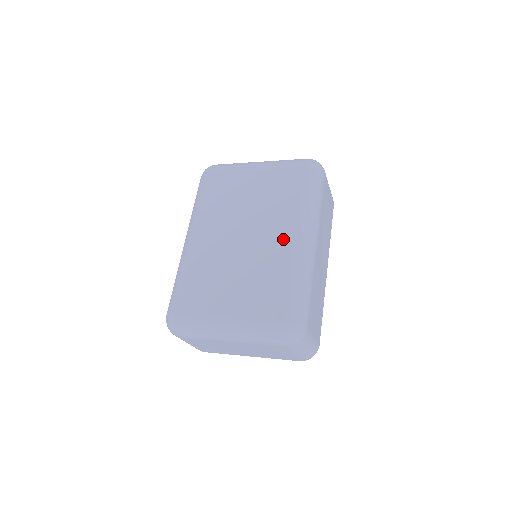
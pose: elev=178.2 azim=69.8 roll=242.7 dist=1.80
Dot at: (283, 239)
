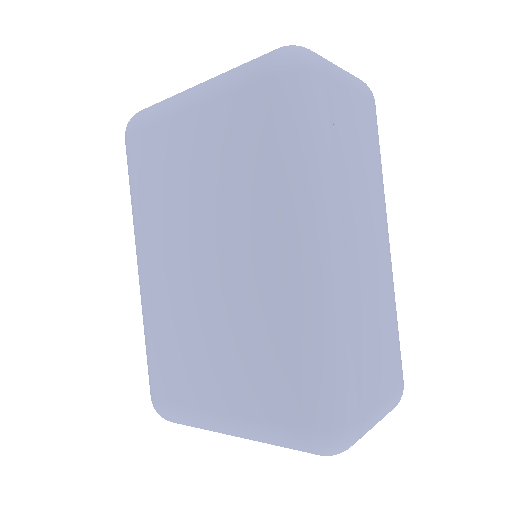
Dot at: (269, 260)
